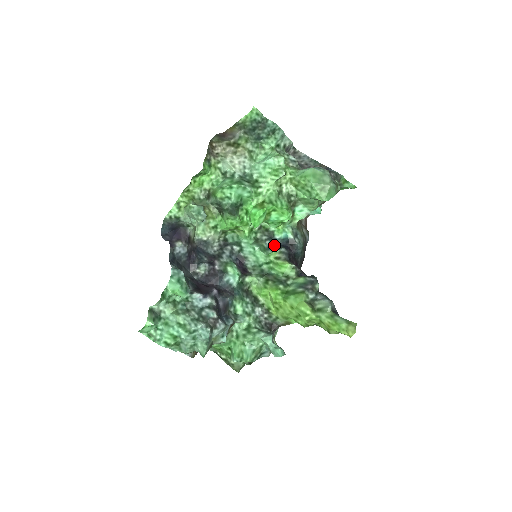
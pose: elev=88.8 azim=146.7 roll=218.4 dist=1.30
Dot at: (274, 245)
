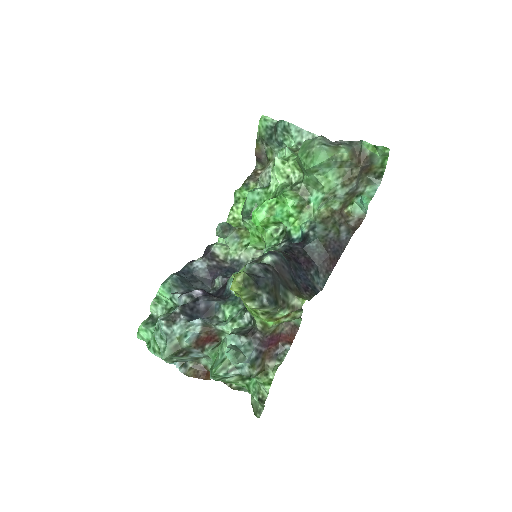
Dot at: occluded
